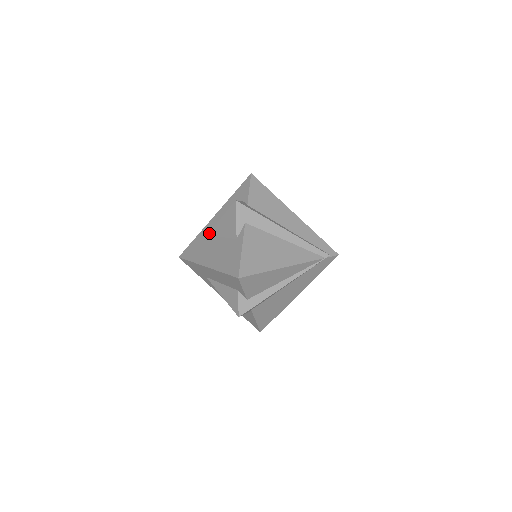
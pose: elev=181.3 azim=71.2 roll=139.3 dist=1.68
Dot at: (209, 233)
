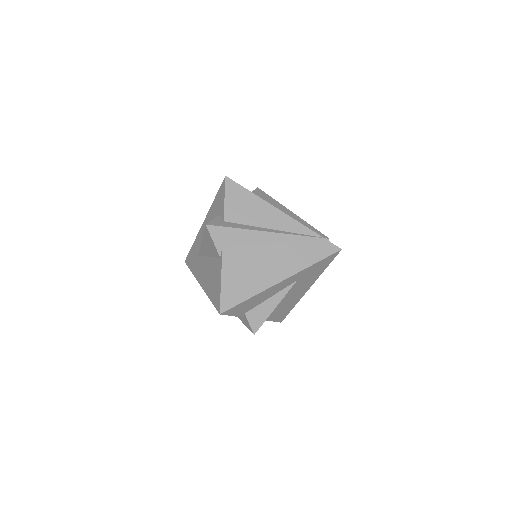
Dot at: occluded
